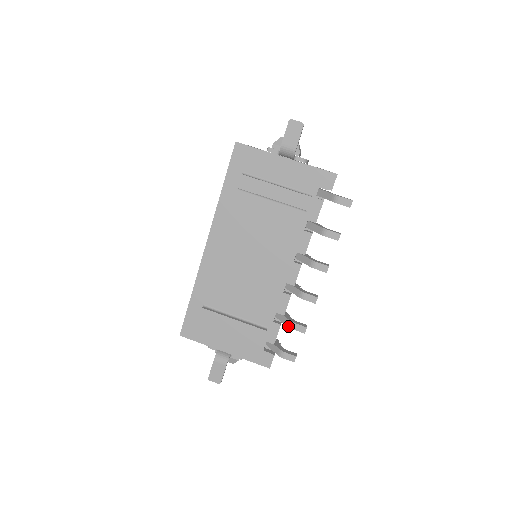
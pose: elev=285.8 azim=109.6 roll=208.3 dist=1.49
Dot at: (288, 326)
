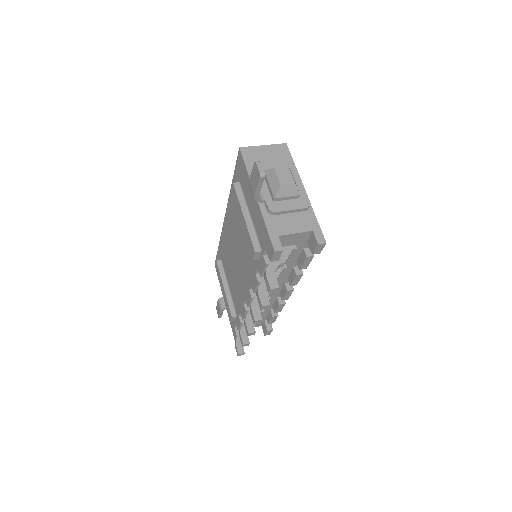
Dot at: occluded
